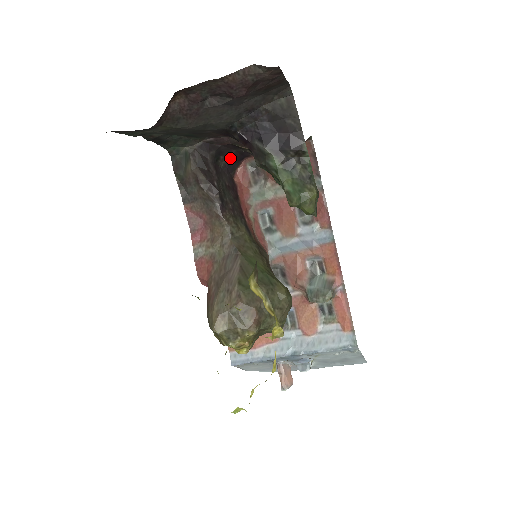
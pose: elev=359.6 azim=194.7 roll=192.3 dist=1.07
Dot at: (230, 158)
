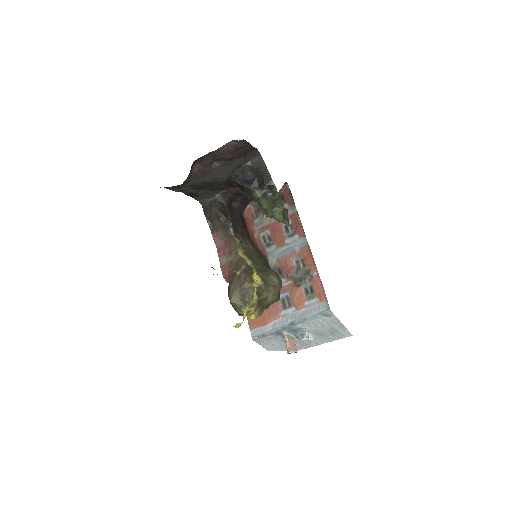
Dot at: (239, 203)
